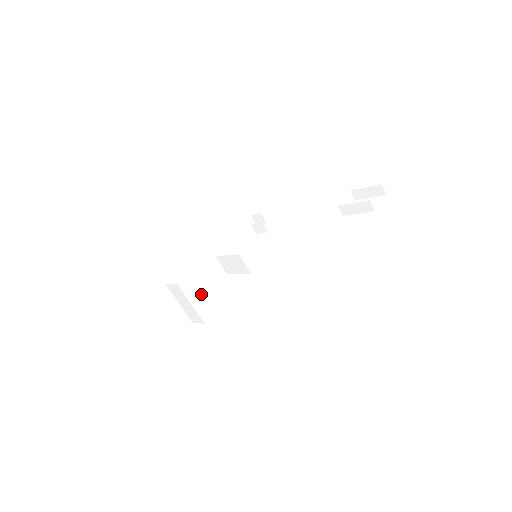
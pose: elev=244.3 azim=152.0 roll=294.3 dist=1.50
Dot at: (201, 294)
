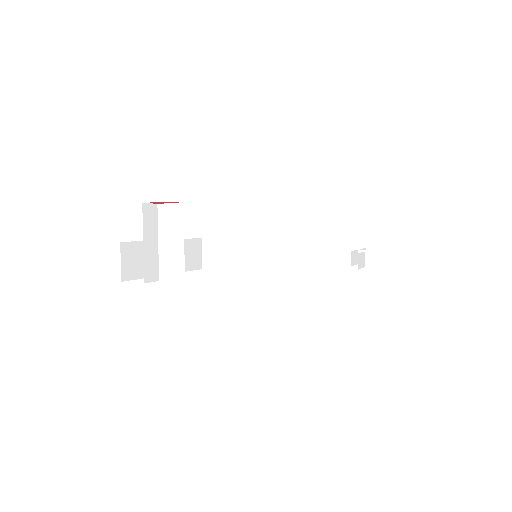
Dot at: occluded
